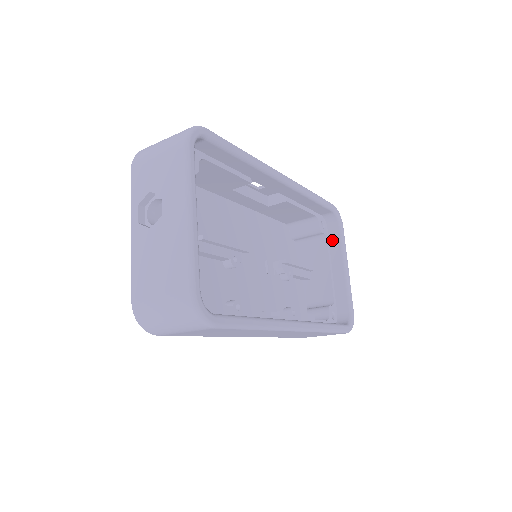
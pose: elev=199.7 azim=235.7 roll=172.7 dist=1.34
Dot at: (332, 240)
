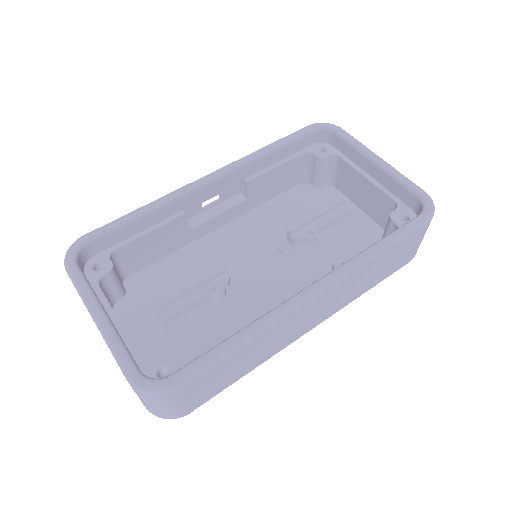
Dot at: (344, 151)
